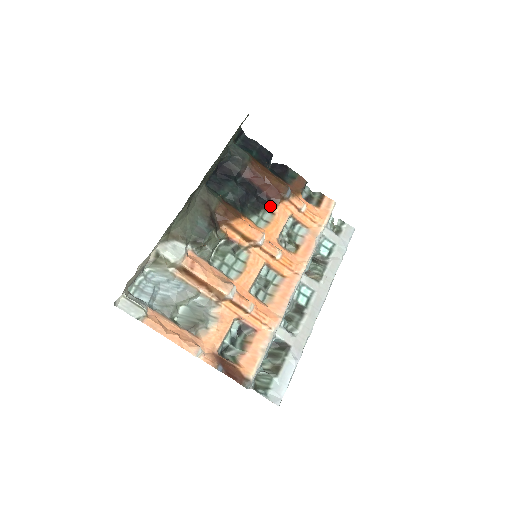
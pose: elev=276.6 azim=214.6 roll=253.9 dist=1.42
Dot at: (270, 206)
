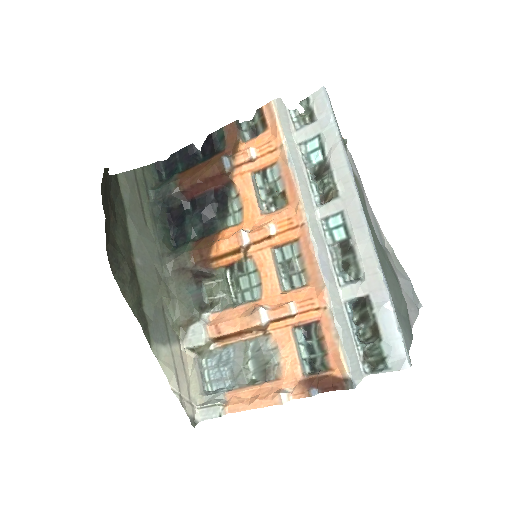
Dot at: (230, 192)
